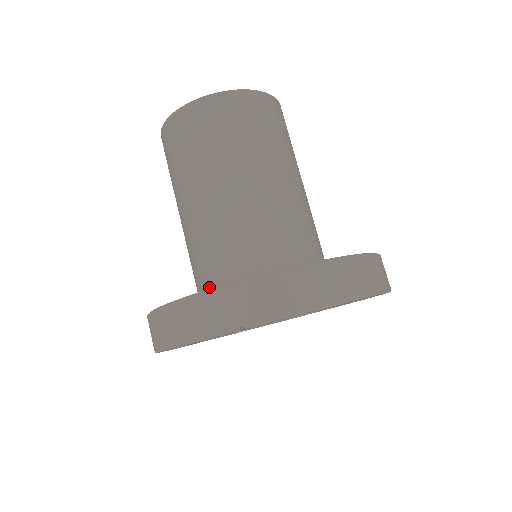
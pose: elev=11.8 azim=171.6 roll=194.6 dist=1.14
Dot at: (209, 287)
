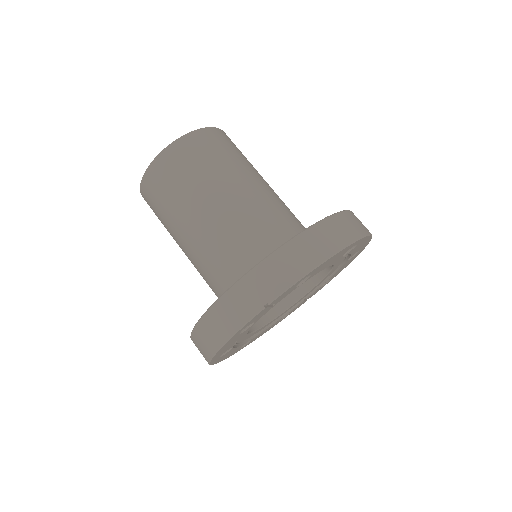
Dot at: occluded
